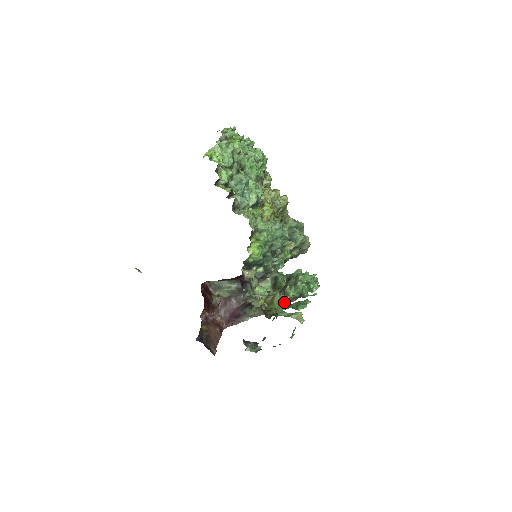
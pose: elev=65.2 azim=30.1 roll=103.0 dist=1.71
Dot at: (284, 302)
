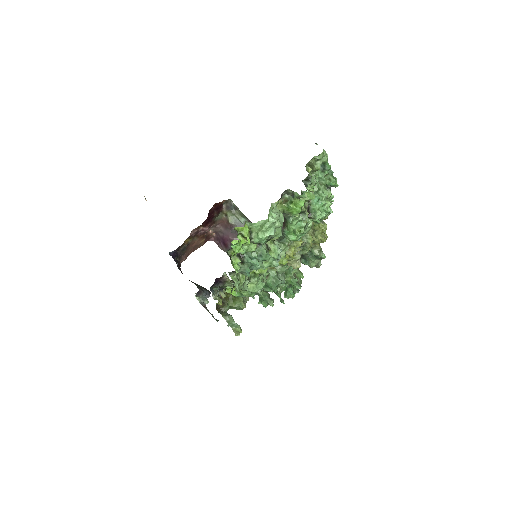
Dot at: (241, 308)
